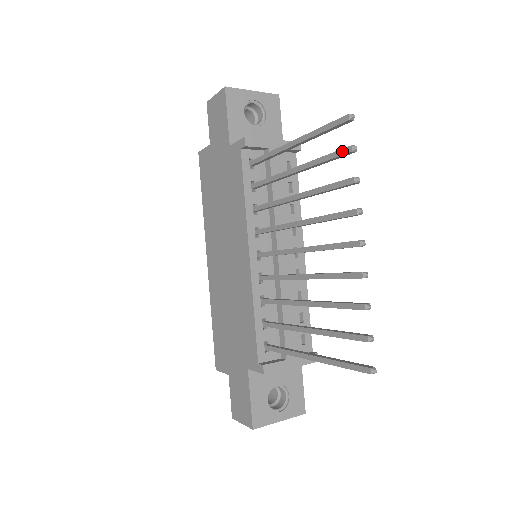
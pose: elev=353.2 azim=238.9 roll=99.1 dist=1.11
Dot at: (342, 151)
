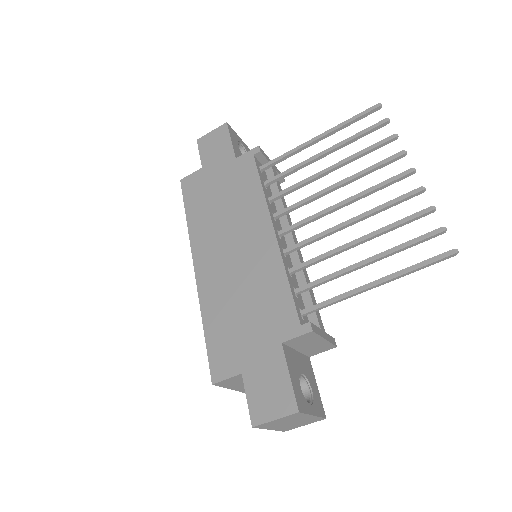
Dot at: (378, 124)
